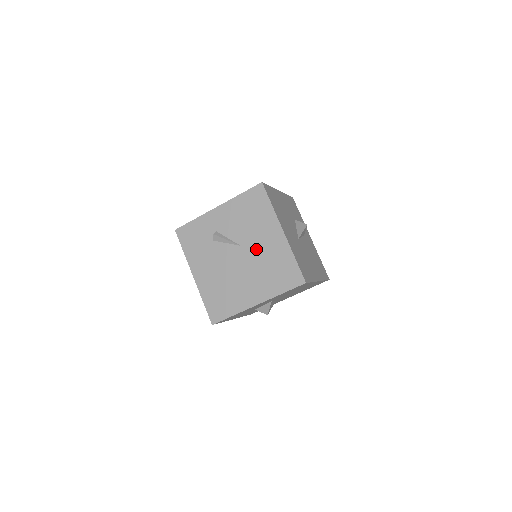
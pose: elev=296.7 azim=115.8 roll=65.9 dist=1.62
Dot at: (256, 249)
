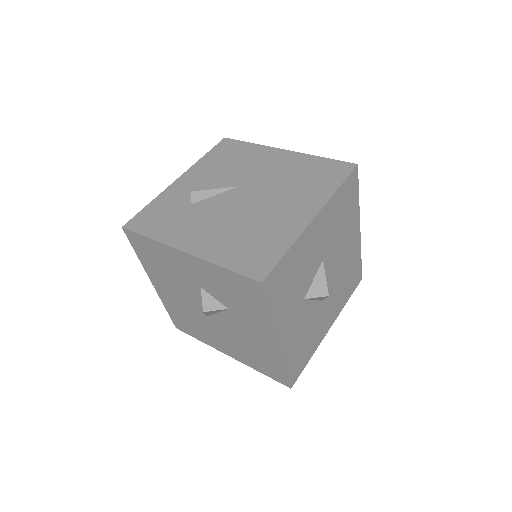
Dot at: (263, 177)
